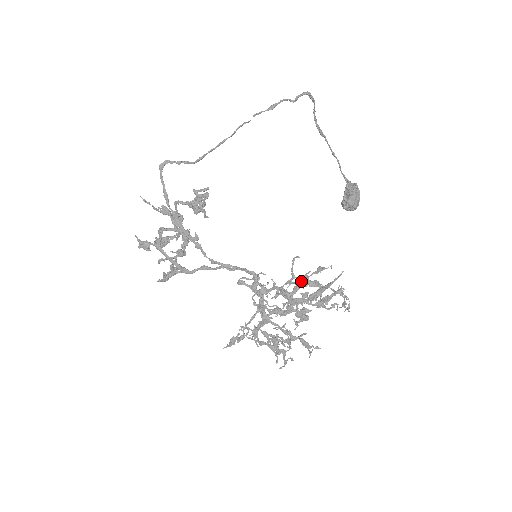
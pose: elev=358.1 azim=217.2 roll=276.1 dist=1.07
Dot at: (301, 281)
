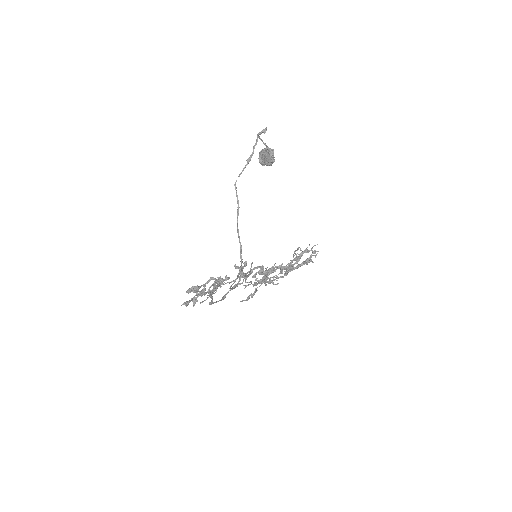
Dot at: occluded
